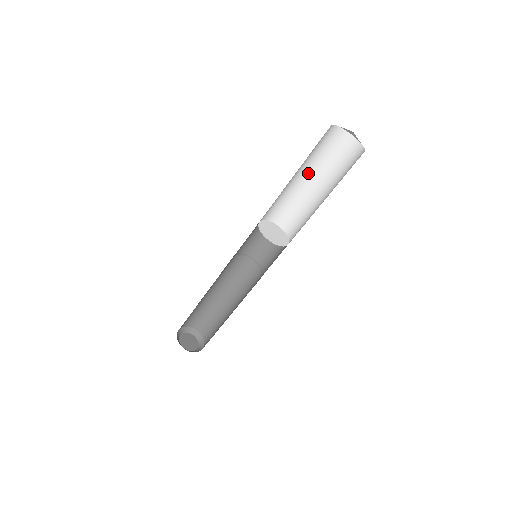
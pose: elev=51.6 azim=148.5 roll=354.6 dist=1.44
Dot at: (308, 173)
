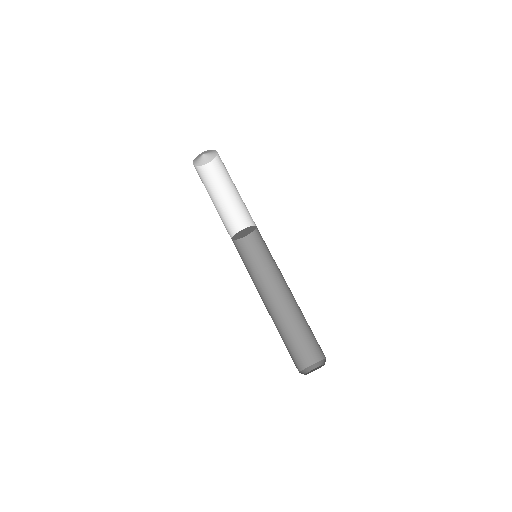
Dot at: (225, 195)
